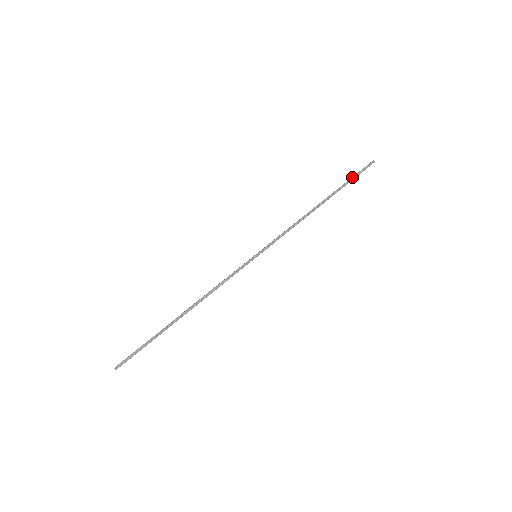
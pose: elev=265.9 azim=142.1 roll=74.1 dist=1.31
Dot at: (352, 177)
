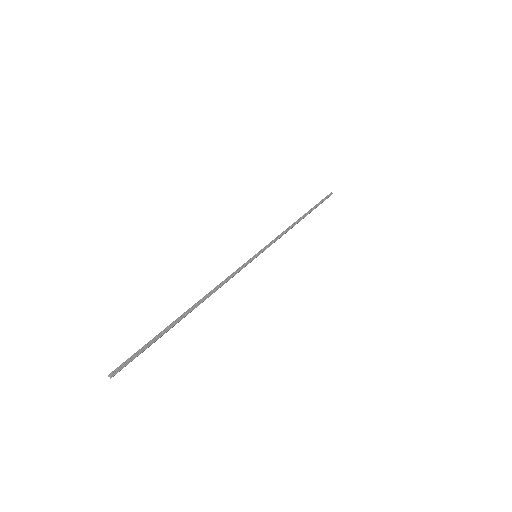
Dot at: (320, 201)
